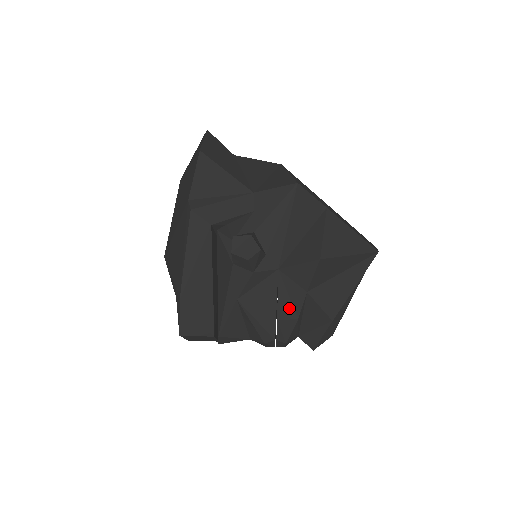
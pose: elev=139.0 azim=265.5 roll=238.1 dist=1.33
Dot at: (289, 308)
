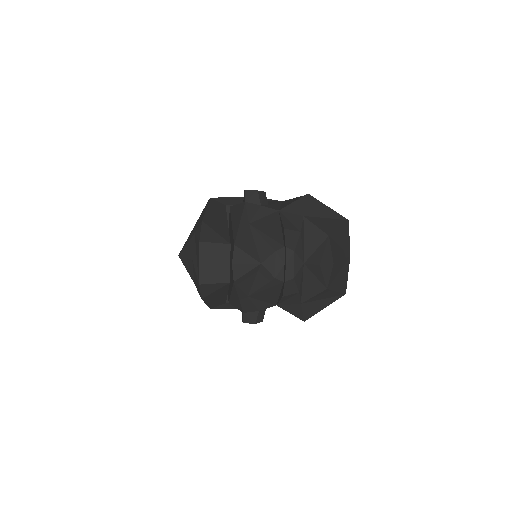
Dot at: (292, 226)
